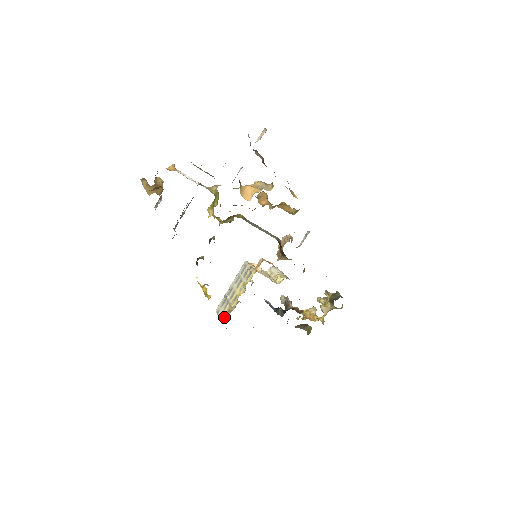
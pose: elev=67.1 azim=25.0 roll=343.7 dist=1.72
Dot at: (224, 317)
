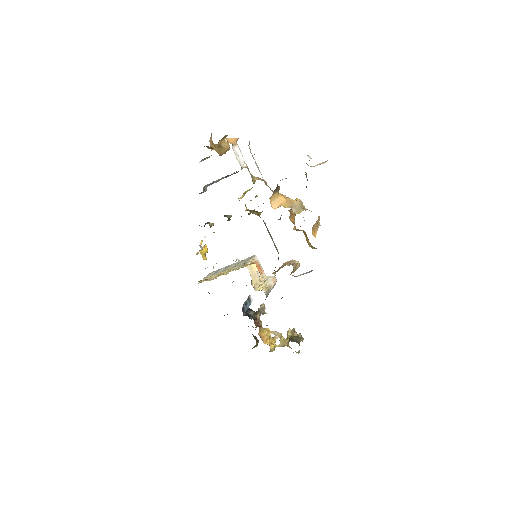
Dot at: occluded
